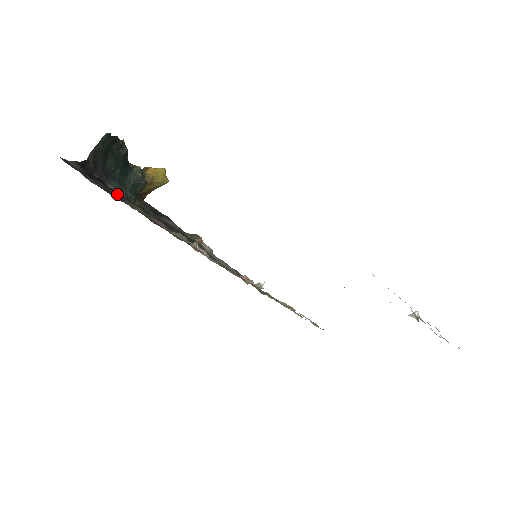
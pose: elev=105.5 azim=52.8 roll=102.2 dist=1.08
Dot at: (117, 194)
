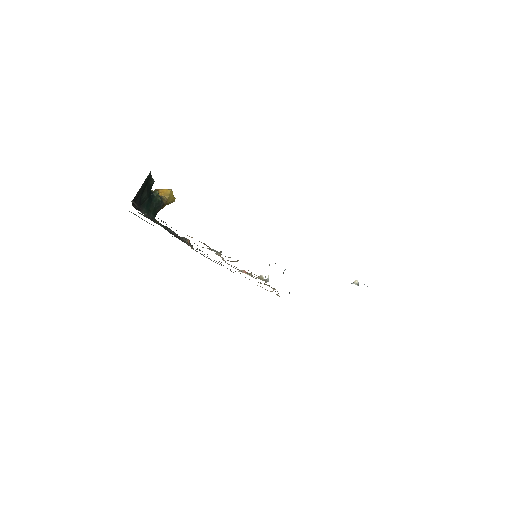
Dot at: occluded
